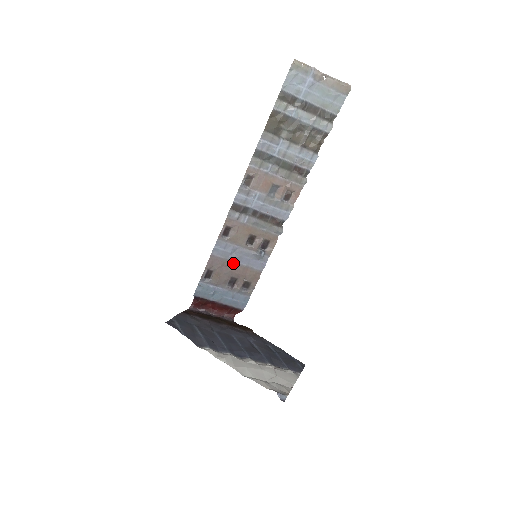
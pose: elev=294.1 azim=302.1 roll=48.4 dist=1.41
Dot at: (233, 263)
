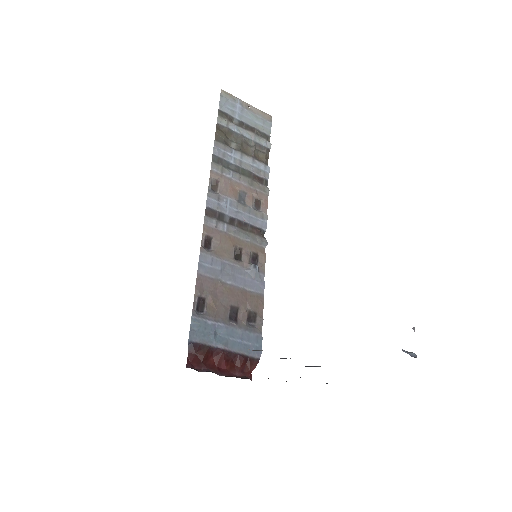
Dot at: (227, 285)
